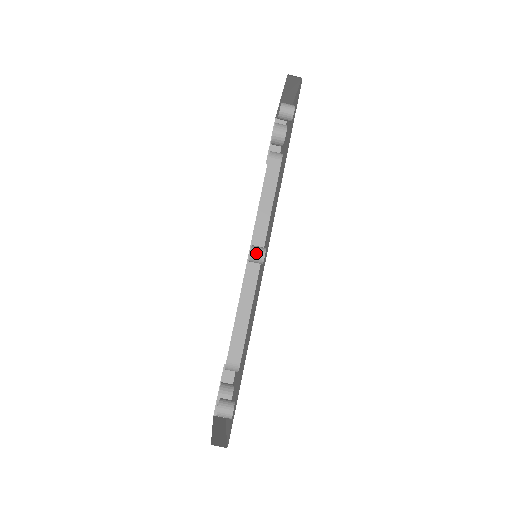
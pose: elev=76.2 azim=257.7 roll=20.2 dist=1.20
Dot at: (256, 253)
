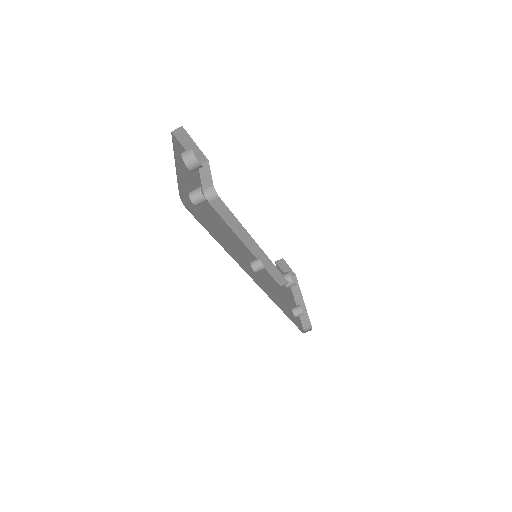
Dot at: (258, 270)
